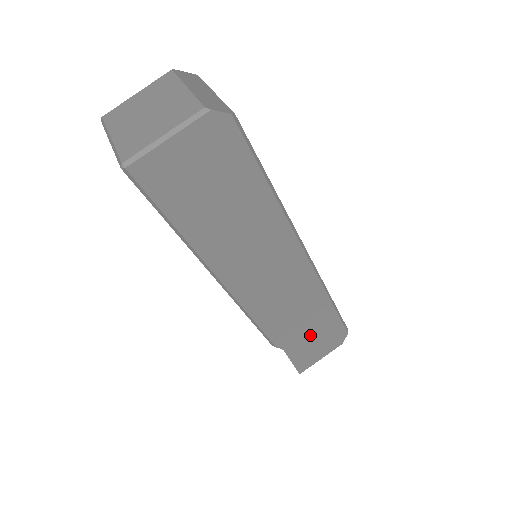
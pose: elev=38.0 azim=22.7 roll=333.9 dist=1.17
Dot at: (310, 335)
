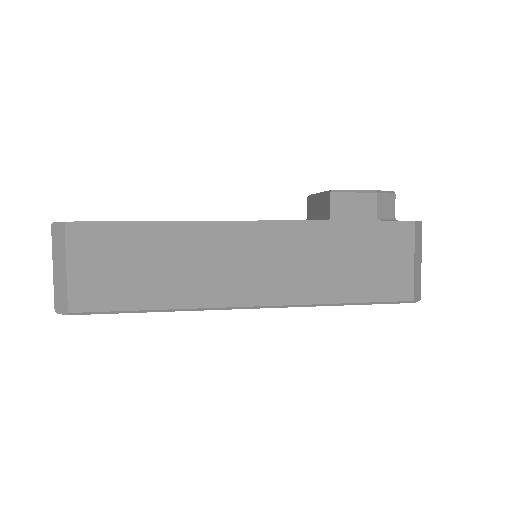
Dot at: occluded
